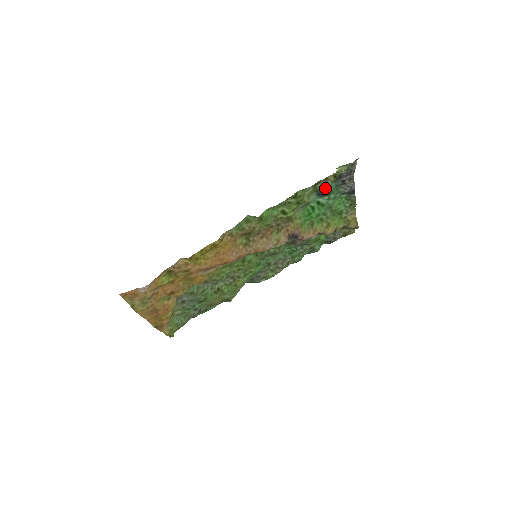
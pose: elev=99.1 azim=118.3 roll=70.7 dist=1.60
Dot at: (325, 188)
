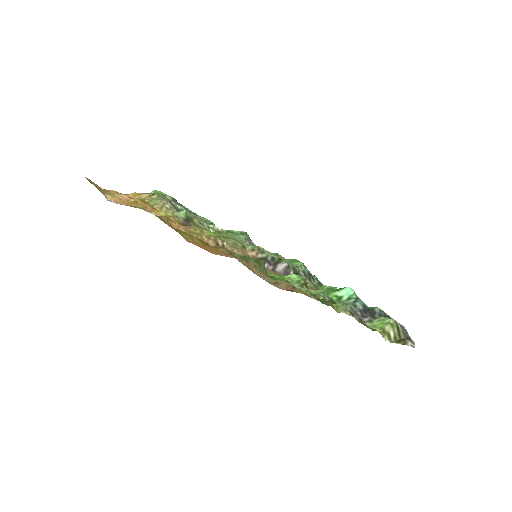
Dot at: (357, 320)
